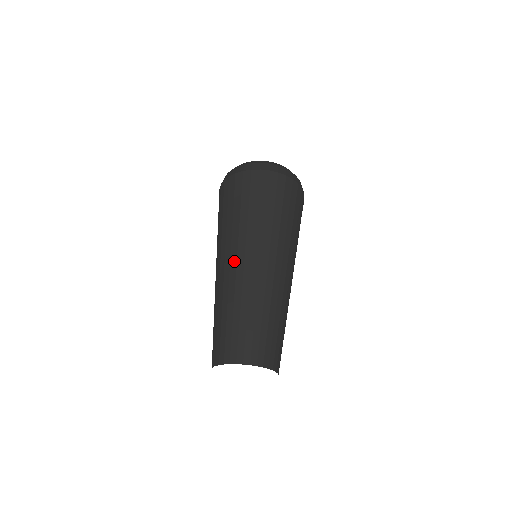
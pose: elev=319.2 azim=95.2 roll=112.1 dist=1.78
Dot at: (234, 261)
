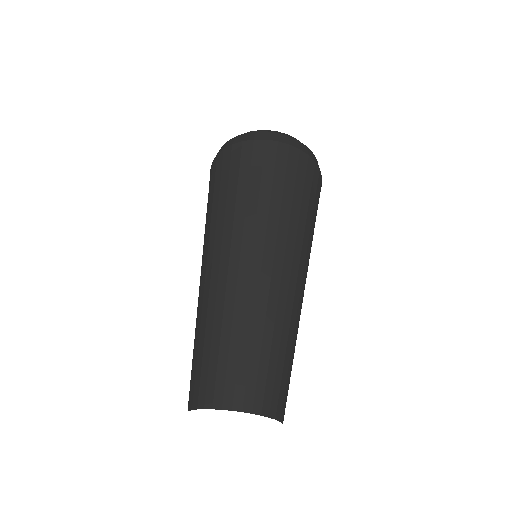
Dot at: (216, 262)
